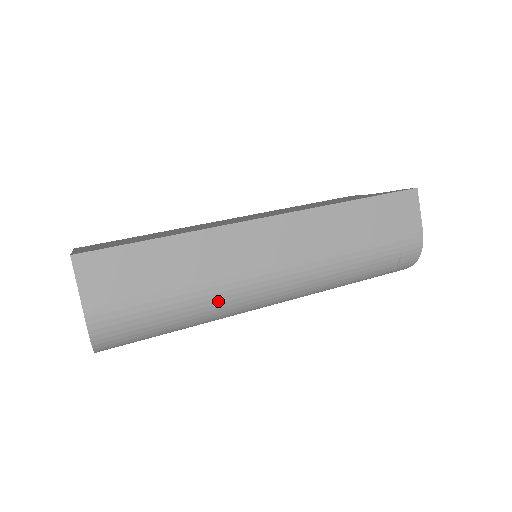
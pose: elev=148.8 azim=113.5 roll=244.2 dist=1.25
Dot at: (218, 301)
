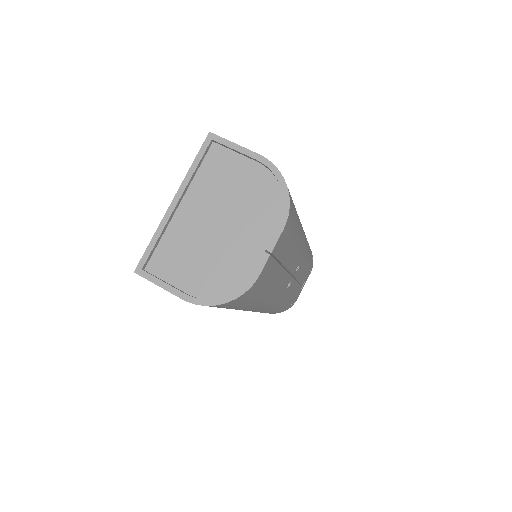
Dot at: occluded
